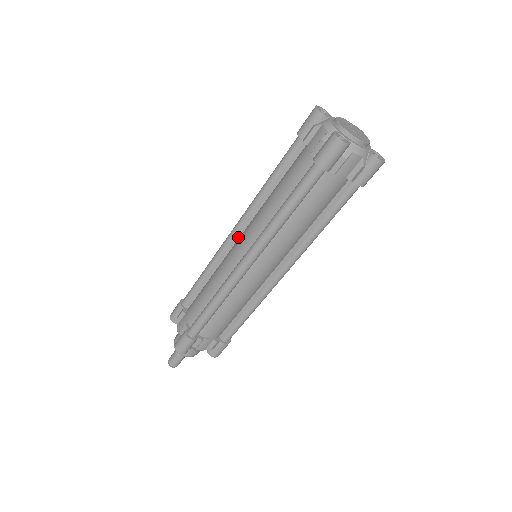
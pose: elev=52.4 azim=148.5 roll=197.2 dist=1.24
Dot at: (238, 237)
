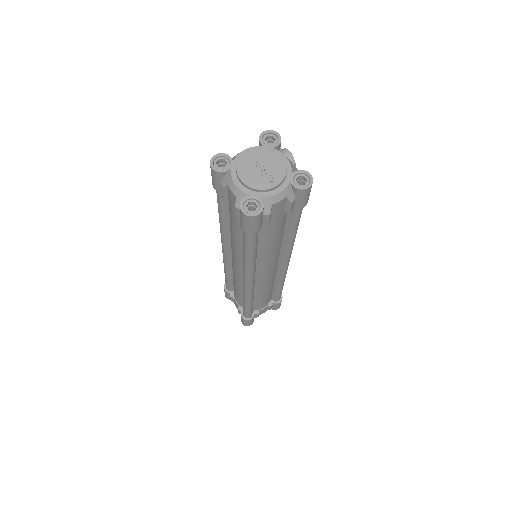
Dot at: (230, 253)
